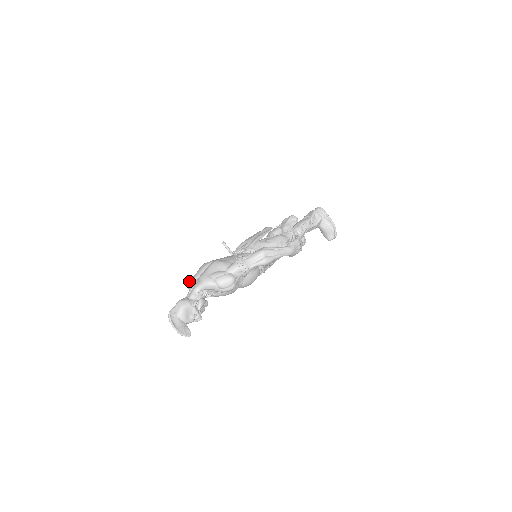
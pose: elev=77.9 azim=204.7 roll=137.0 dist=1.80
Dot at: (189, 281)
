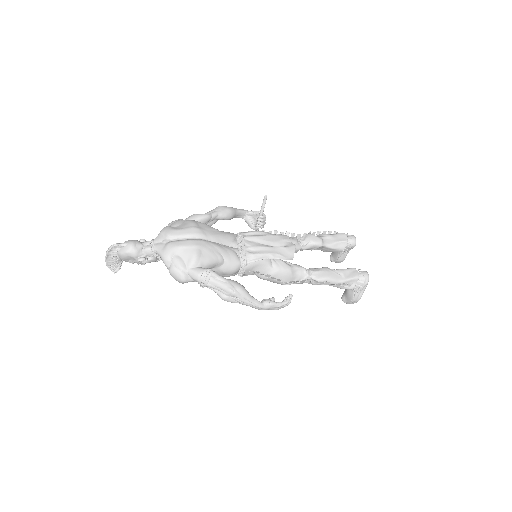
Dot at: (166, 229)
